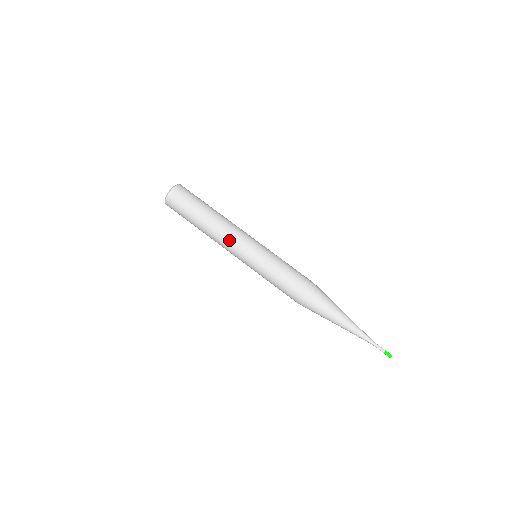
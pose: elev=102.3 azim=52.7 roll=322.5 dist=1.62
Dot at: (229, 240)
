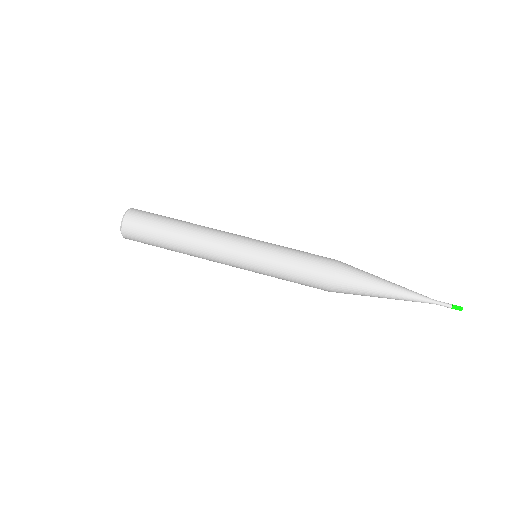
Dot at: (216, 252)
